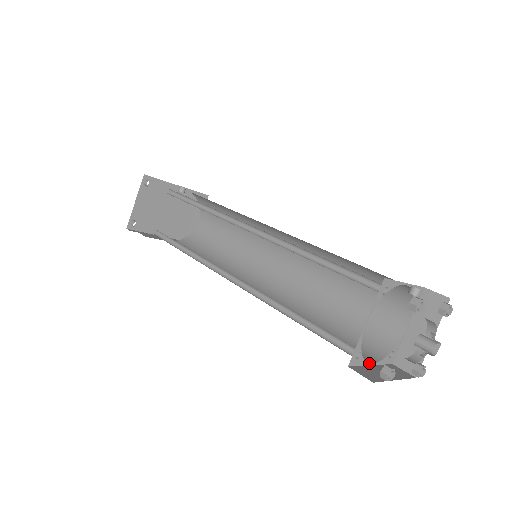
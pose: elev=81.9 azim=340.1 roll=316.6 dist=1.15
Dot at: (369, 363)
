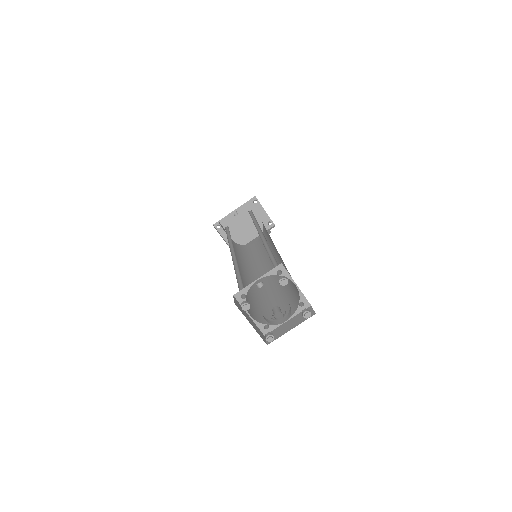
Dot at: occluded
